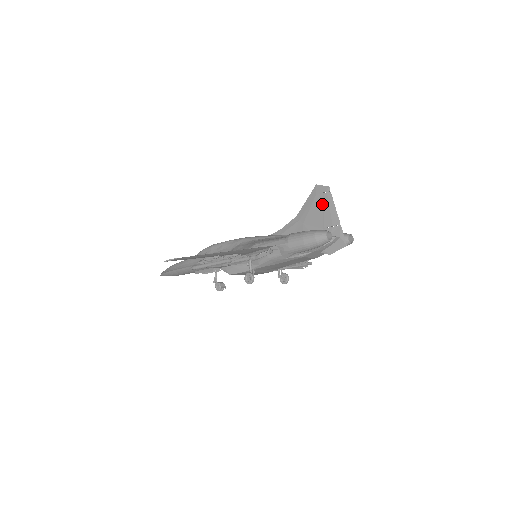
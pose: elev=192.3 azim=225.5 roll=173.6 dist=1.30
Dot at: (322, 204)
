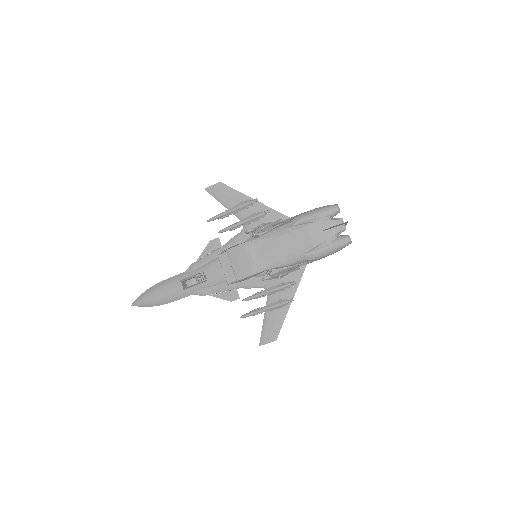
Dot at: occluded
